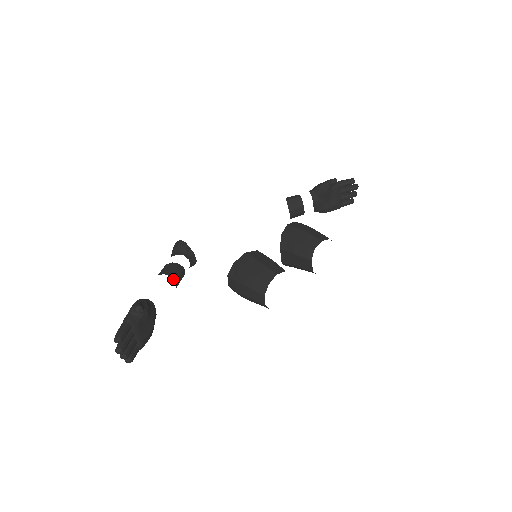
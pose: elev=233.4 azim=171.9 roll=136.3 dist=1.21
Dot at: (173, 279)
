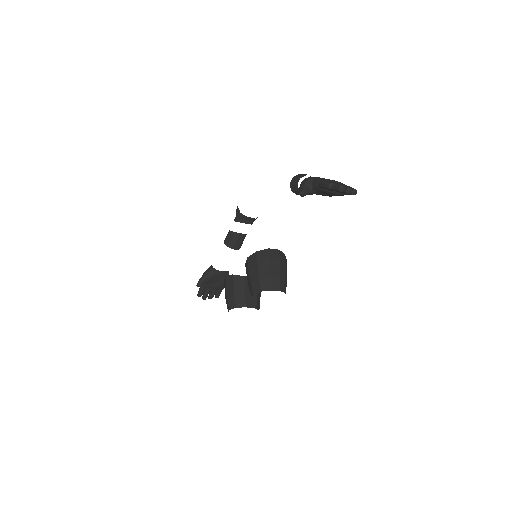
Dot at: (230, 247)
